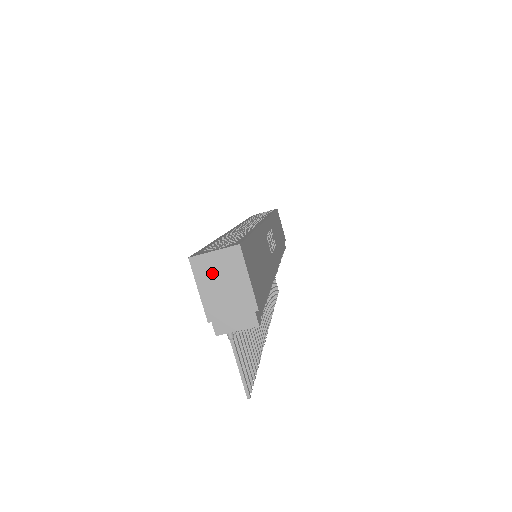
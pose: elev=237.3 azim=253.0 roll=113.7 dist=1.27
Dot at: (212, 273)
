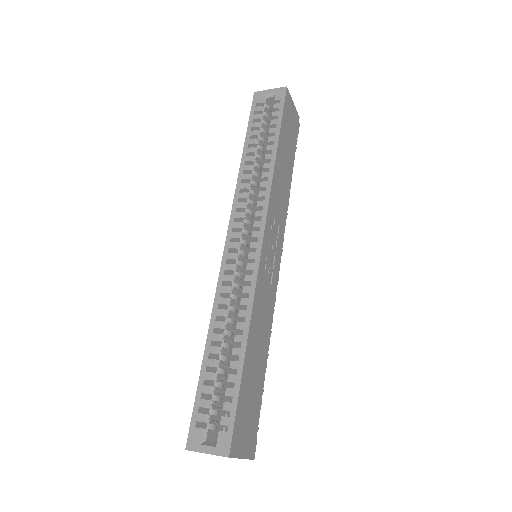
Dot at: occluded
